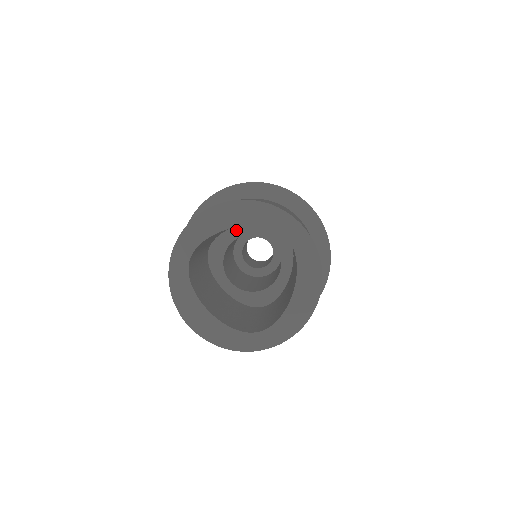
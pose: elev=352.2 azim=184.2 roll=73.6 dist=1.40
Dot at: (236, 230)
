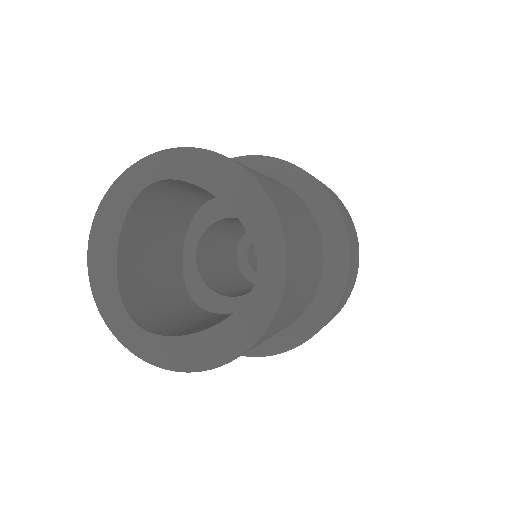
Dot at: occluded
